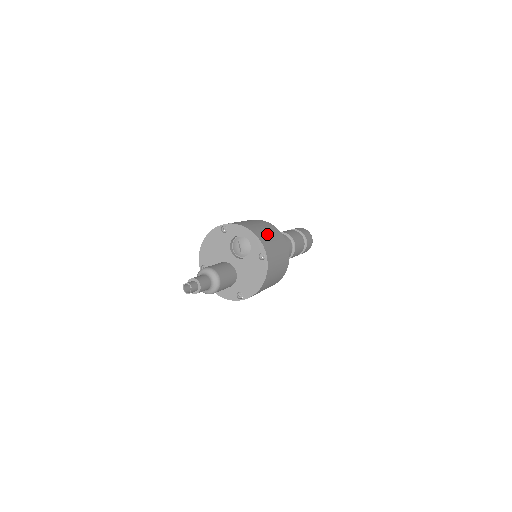
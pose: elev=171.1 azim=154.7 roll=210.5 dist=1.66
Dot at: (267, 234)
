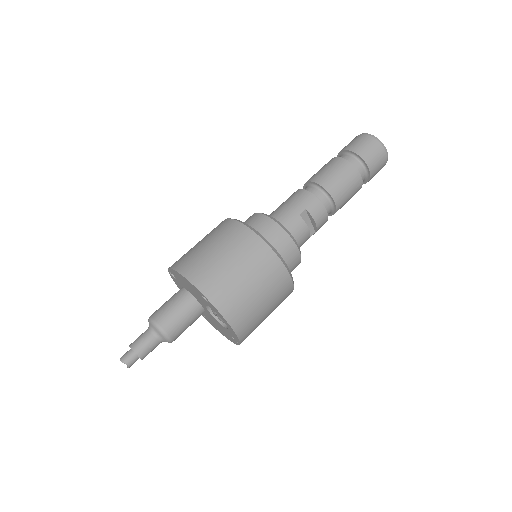
Dot at: (261, 313)
